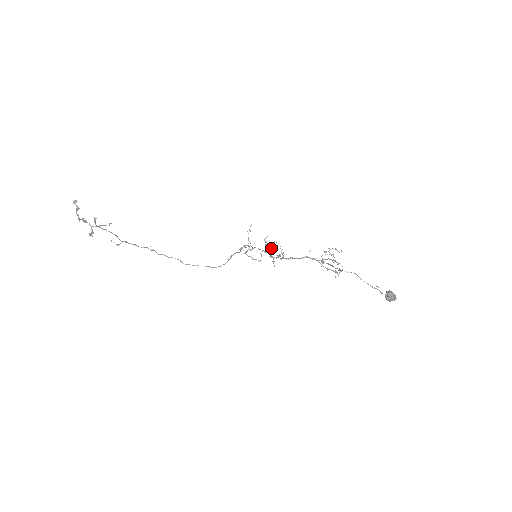
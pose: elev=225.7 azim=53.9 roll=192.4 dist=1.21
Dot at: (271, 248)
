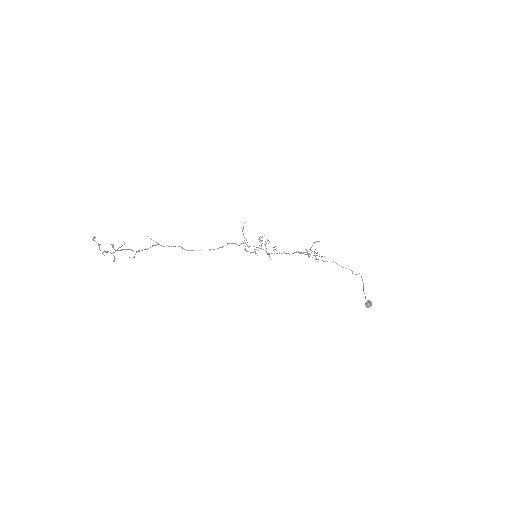
Dot at: (265, 244)
